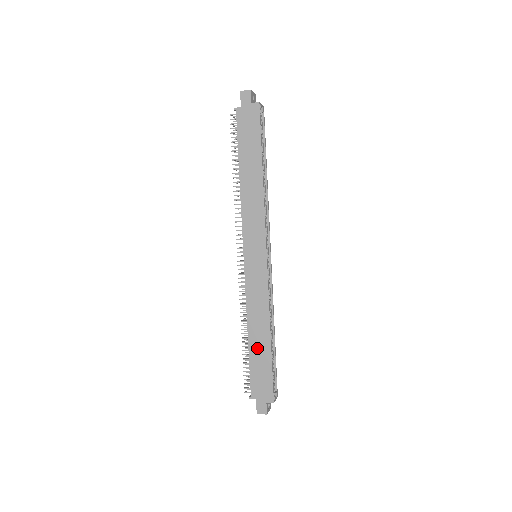
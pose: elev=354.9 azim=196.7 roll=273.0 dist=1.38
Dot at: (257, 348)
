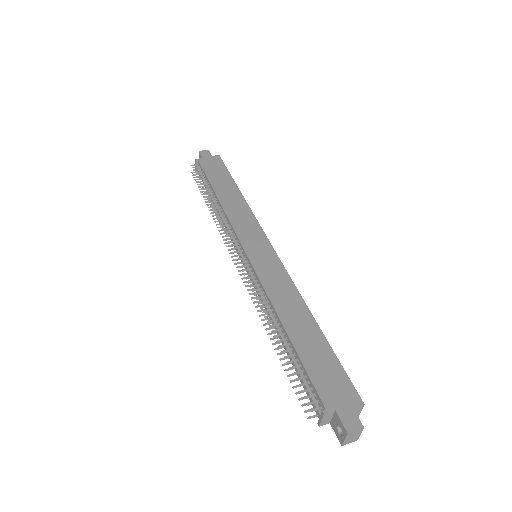
Dot at: (303, 337)
